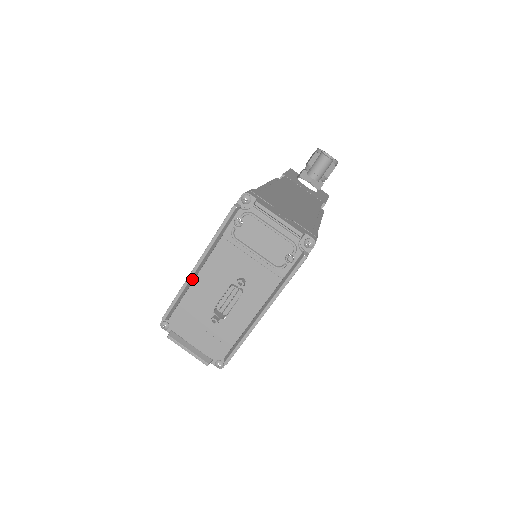
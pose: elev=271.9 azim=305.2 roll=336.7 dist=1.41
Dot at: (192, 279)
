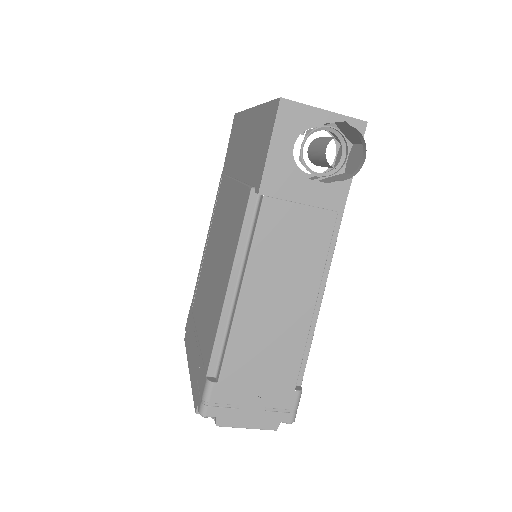
Dot at: occluded
